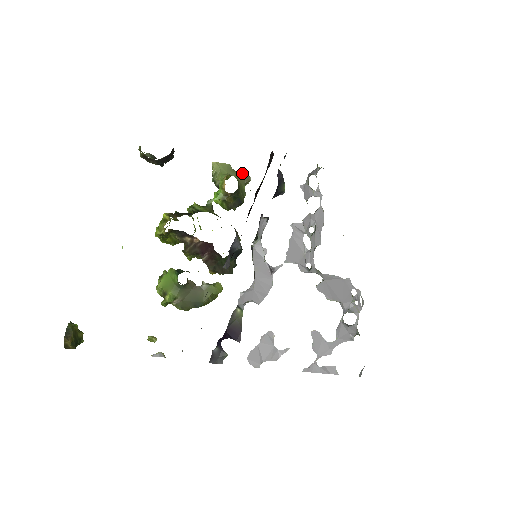
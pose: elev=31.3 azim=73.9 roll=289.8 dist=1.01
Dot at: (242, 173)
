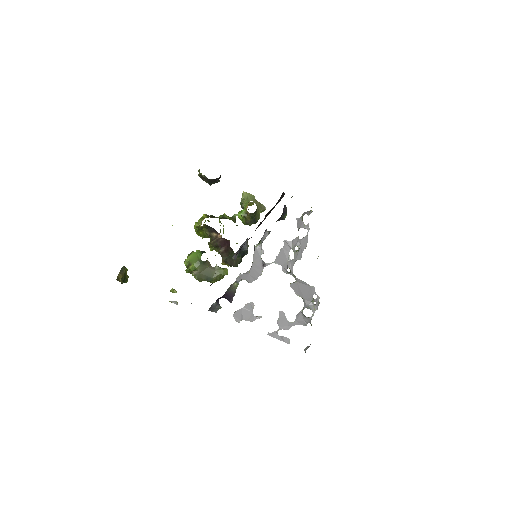
Dot at: (261, 204)
